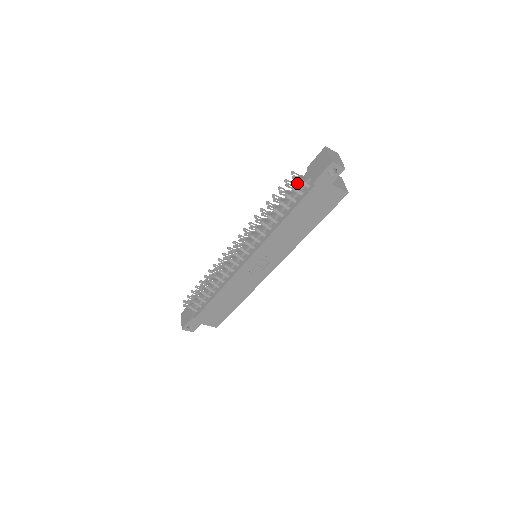
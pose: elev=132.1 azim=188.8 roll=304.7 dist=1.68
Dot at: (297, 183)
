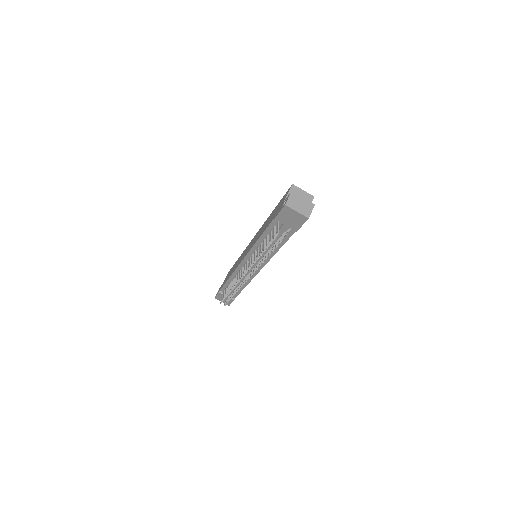
Dot at: (274, 230)
